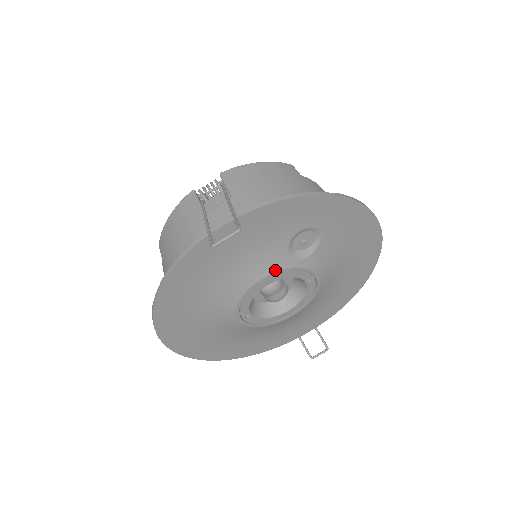
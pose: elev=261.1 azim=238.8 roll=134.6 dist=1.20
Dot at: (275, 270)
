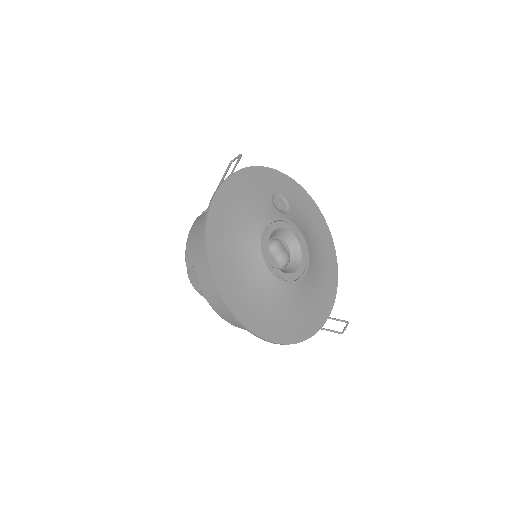
Dot at: (272, 217)
